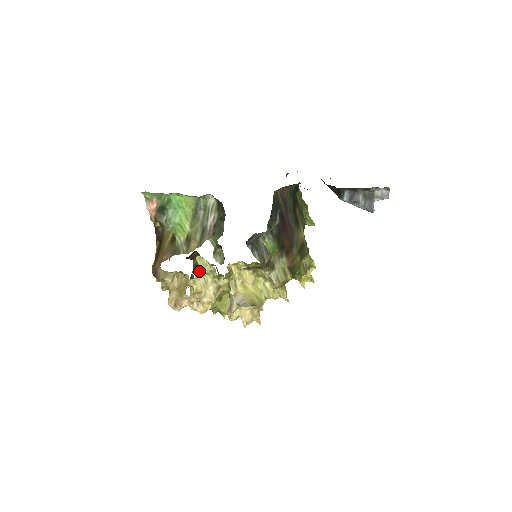
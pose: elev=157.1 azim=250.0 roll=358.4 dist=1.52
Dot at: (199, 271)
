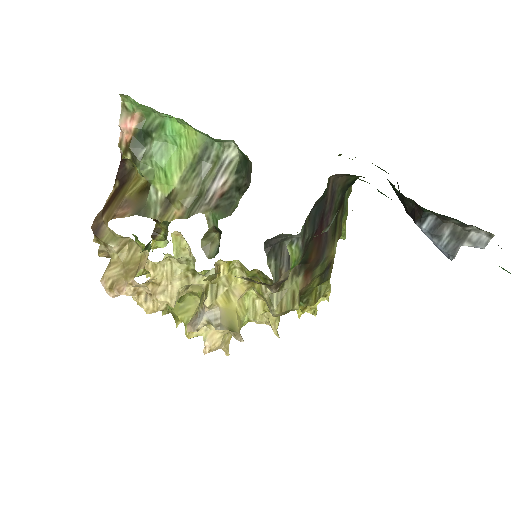
Dot at: (169, 254)
